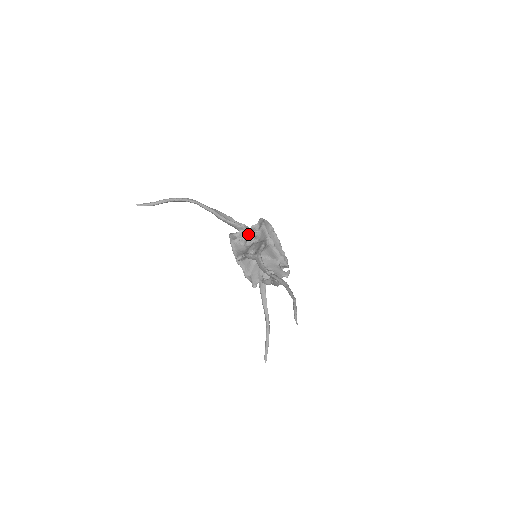
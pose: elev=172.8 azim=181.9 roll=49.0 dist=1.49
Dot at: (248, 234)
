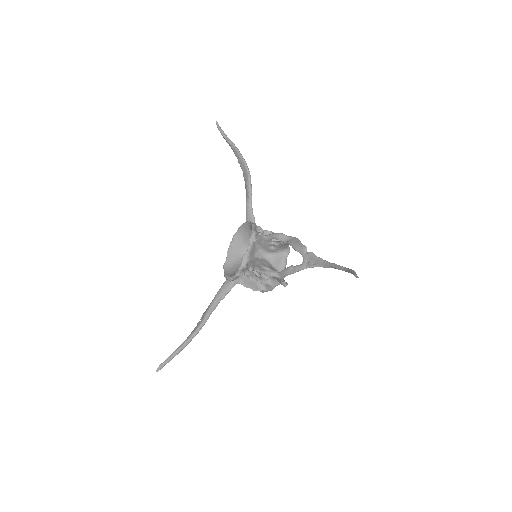
Dot at: (271, 231)
